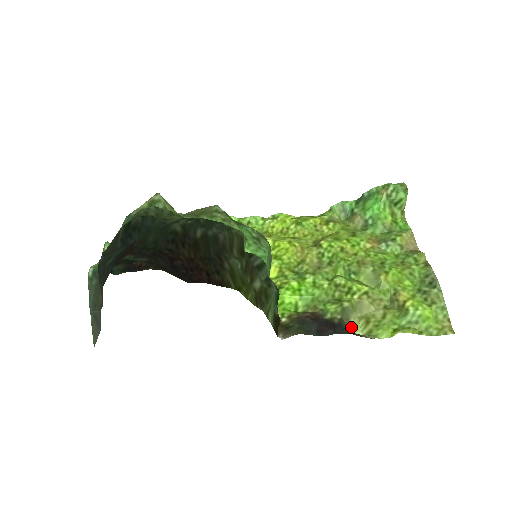
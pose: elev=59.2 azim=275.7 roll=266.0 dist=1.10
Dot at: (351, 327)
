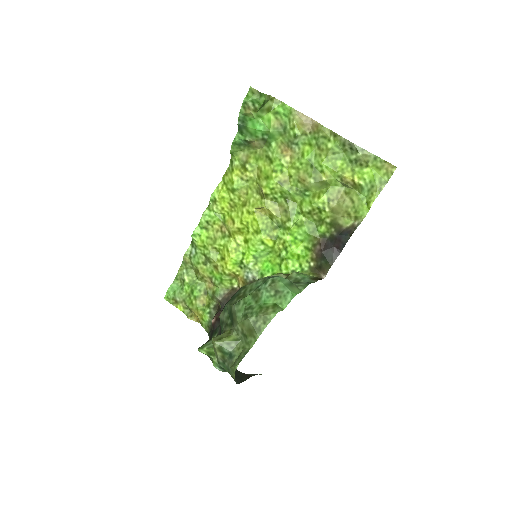
Dot at: (344, 225)
